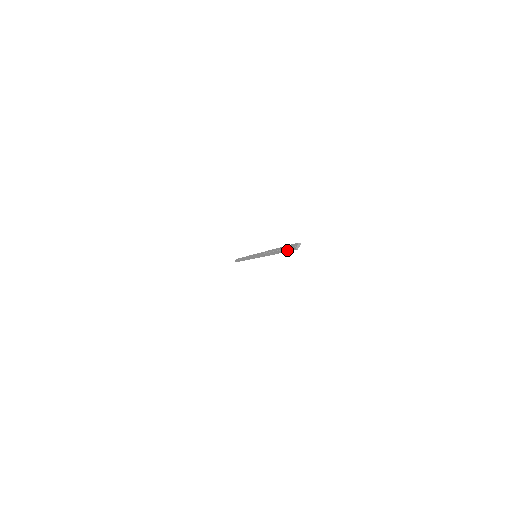
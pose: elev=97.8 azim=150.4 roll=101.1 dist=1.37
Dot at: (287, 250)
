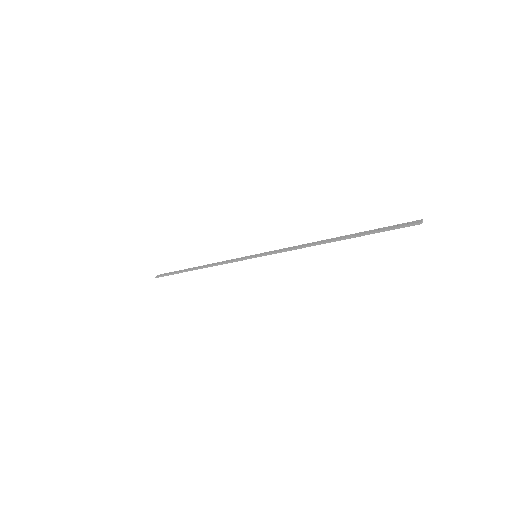
Dot at: (392, 228)
